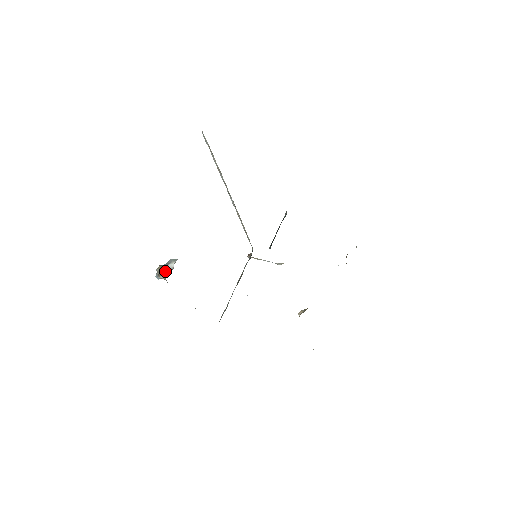
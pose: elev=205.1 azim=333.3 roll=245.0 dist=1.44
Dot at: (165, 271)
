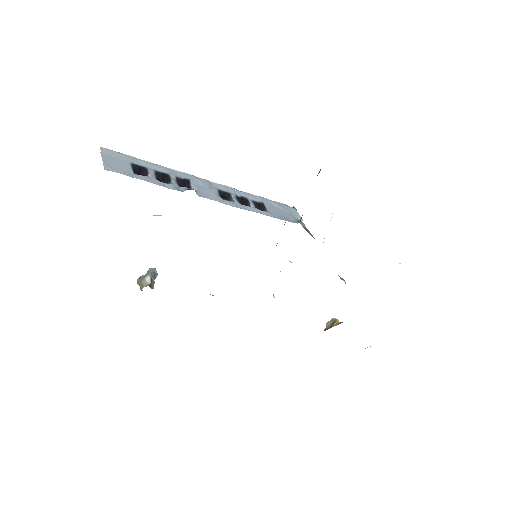
Dot at: (141, 288)
